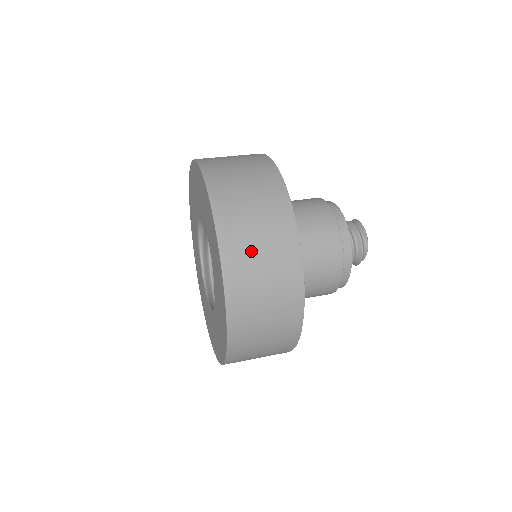
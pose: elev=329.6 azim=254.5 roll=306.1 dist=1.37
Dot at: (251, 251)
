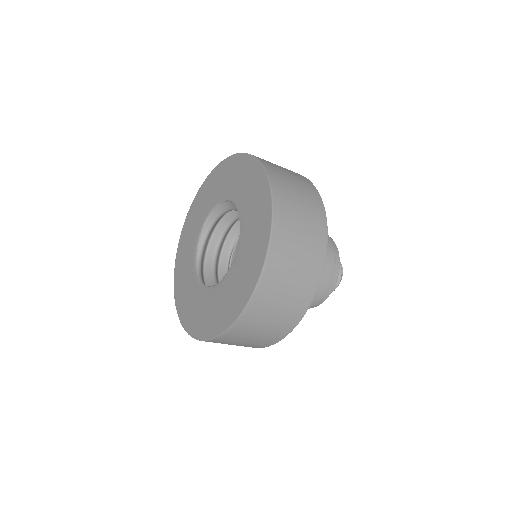
Dot at: occluded
